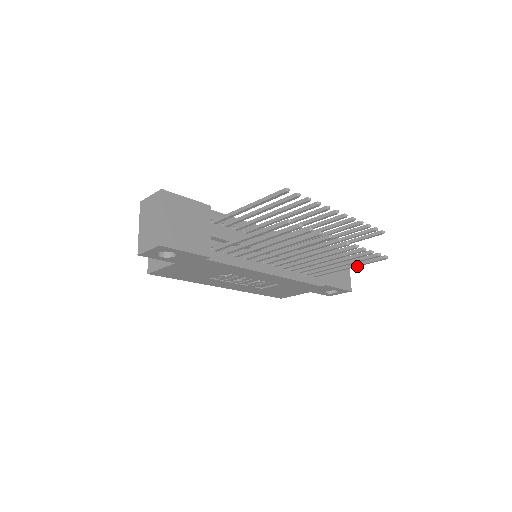
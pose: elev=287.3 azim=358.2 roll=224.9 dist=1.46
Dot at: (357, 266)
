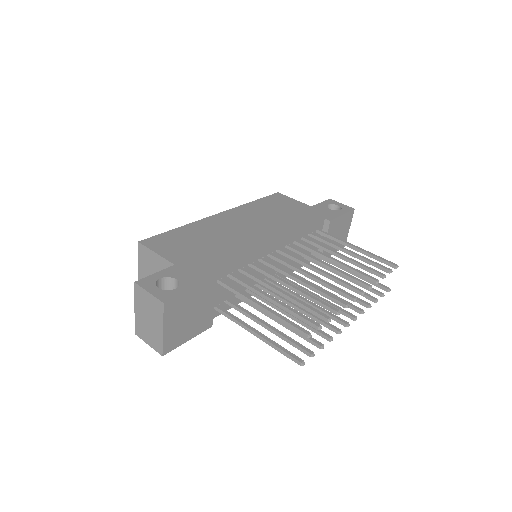
Dot at: occluded
